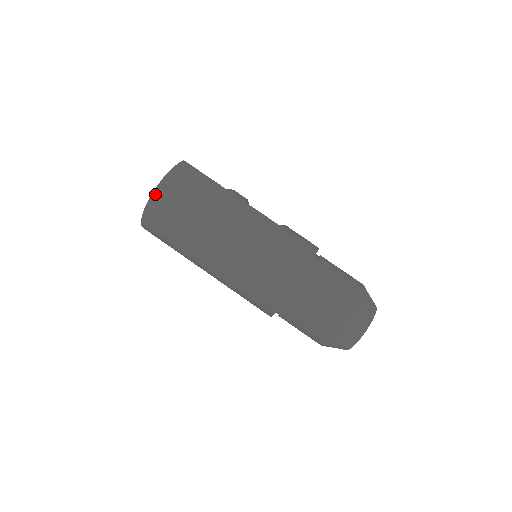
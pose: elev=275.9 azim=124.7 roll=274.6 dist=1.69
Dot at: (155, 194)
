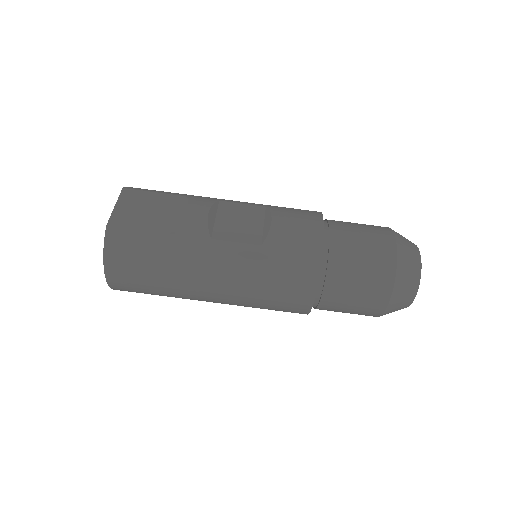
Dot at: (111, 284)
